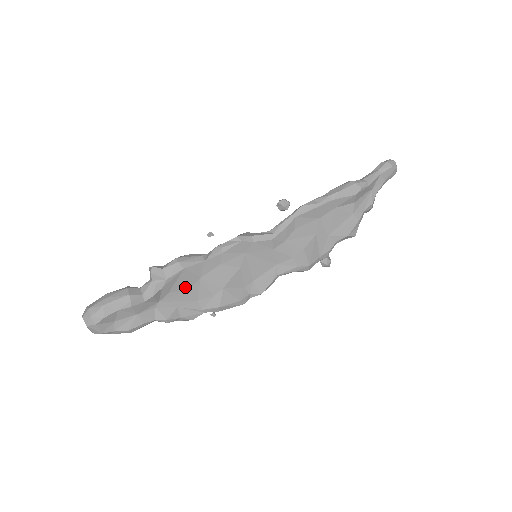
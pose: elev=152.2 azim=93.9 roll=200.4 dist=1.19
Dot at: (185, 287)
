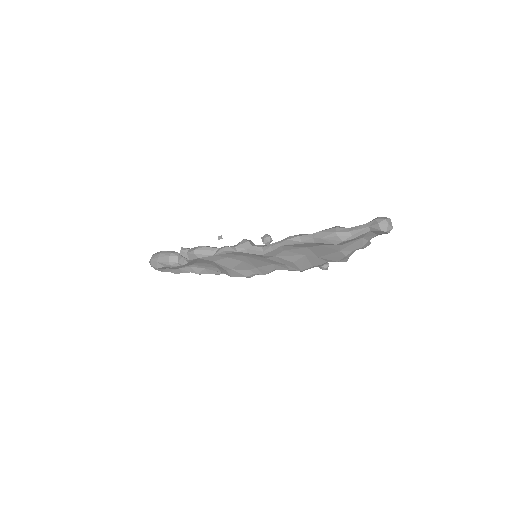
Dot at: (206, 262)
